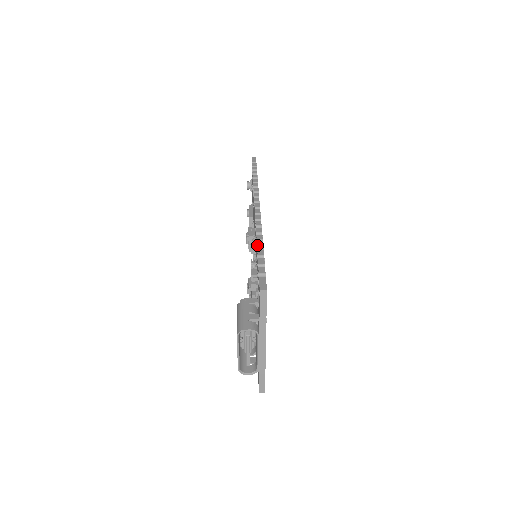
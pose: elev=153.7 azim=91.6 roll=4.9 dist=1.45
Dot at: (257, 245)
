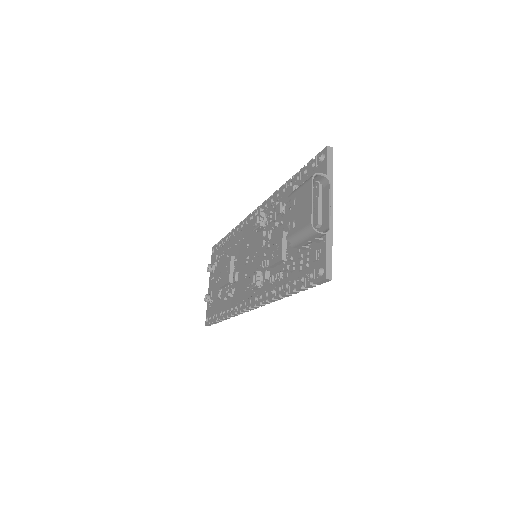
Dot at: (289, 179)
